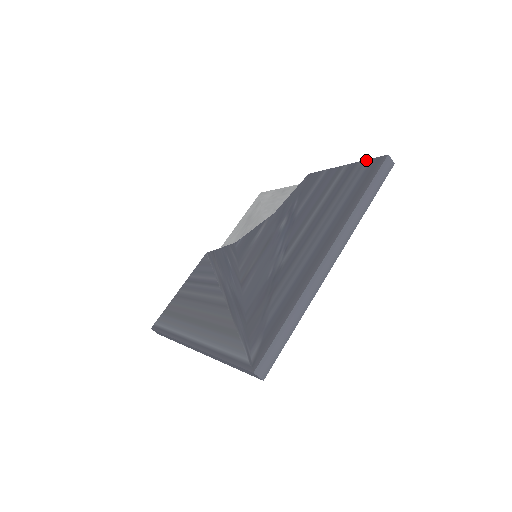
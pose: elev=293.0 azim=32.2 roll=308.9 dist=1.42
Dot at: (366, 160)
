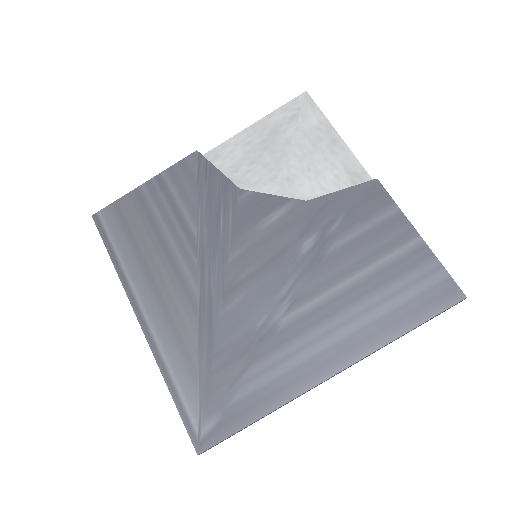
Dot at: (444, 268)
